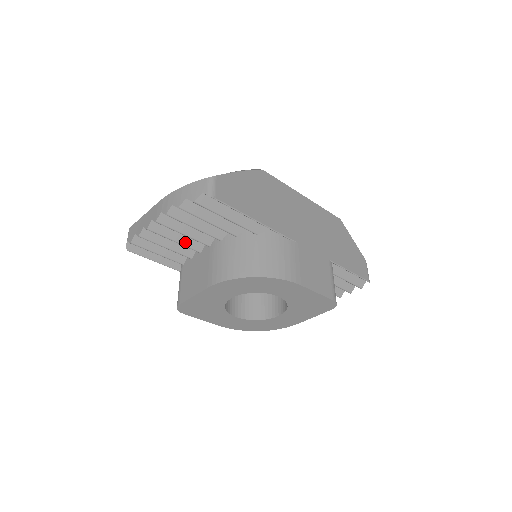
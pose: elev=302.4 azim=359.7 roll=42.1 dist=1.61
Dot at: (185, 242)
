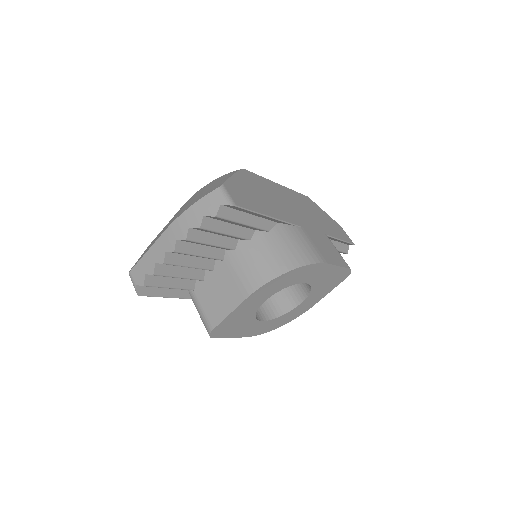
Dot at: (198, 264)
